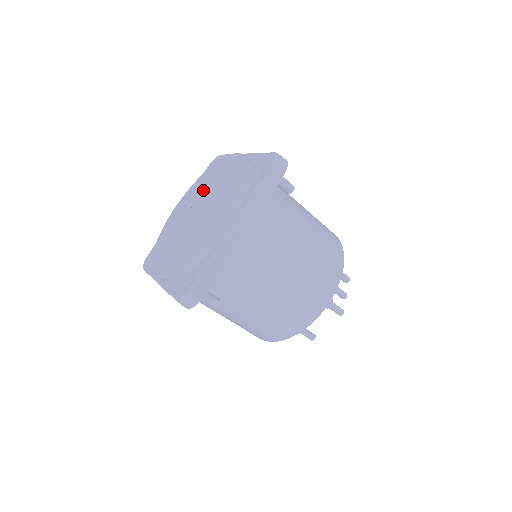
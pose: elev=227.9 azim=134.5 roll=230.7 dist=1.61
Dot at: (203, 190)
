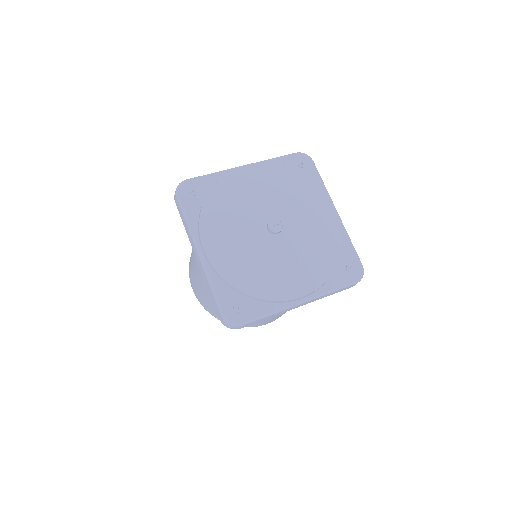
Dot at: (291, 210)
